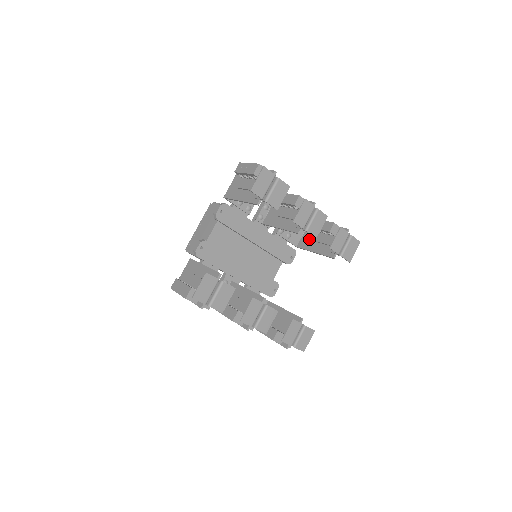
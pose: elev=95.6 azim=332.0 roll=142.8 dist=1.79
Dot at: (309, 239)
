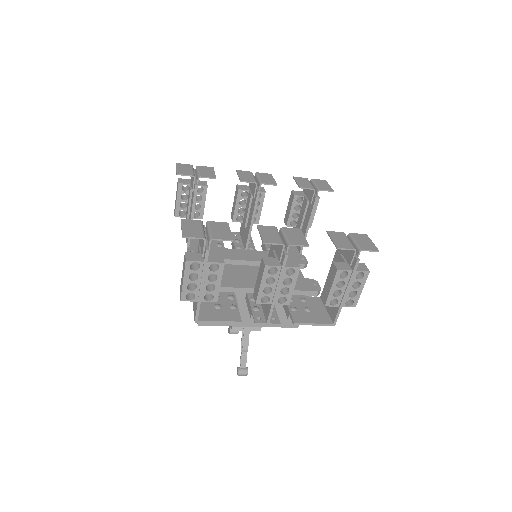
Dot at: occluded
